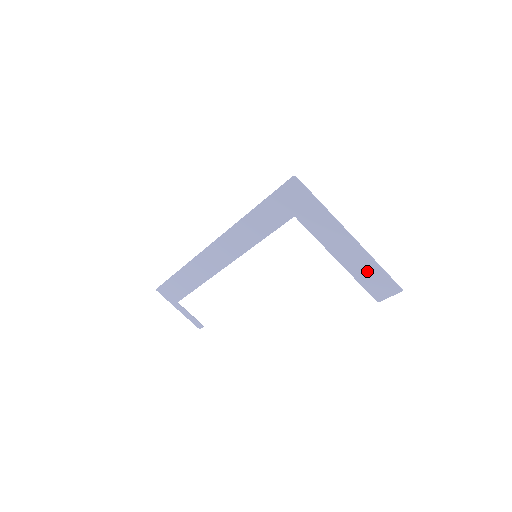
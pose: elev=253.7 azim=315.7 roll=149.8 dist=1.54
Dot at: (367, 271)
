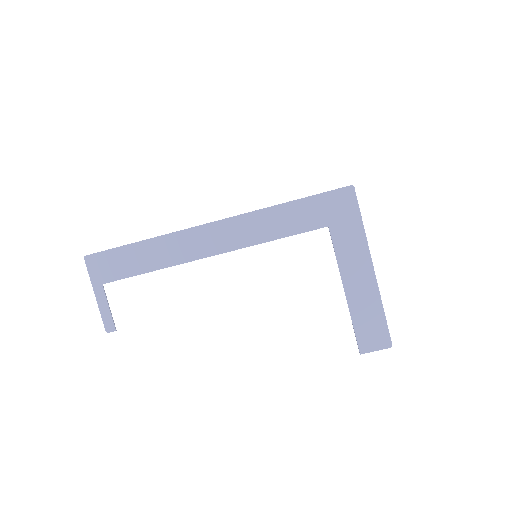
Dot at: (368, 313)
